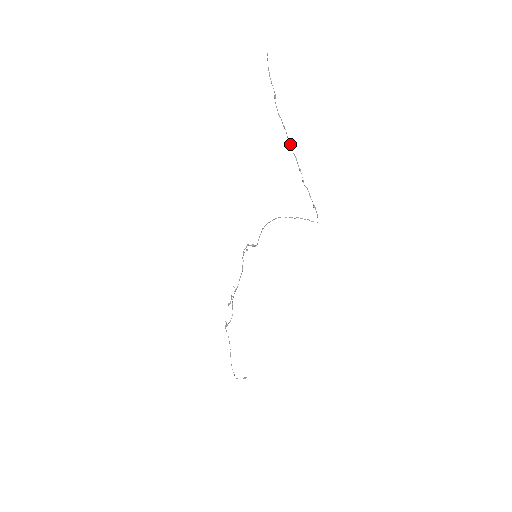
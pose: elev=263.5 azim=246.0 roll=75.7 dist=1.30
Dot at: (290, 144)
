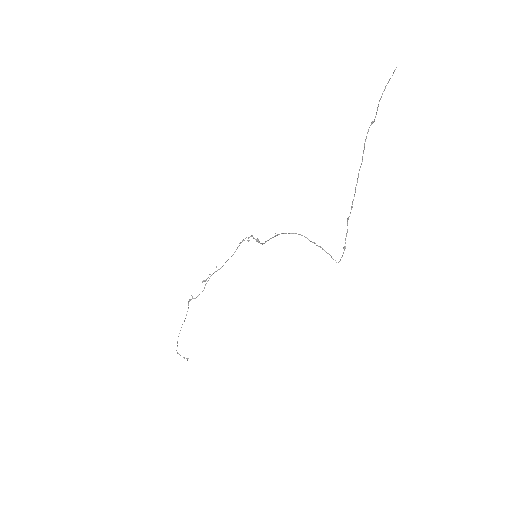
Dot at: occluded
